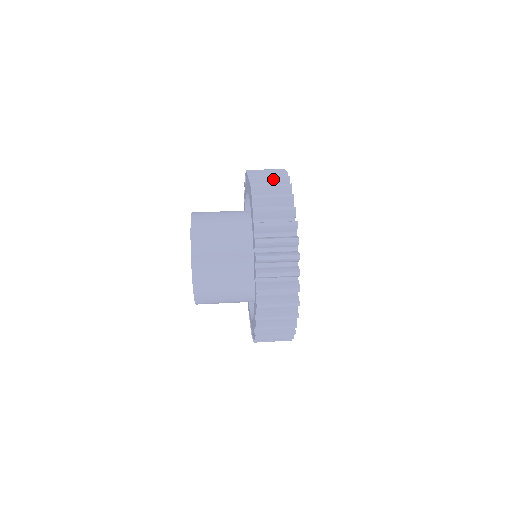
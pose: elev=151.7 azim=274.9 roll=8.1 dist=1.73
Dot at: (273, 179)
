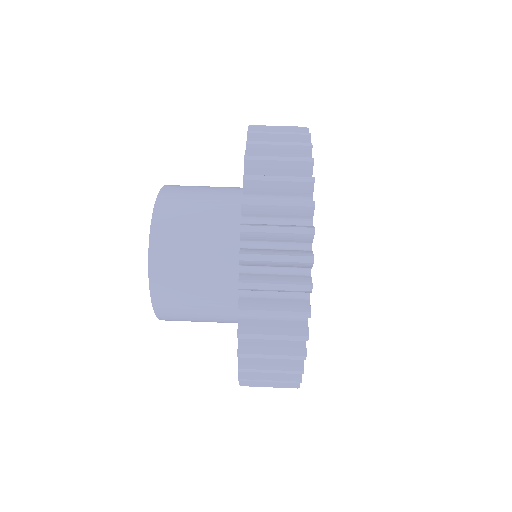
Dot at: (282, 262)
